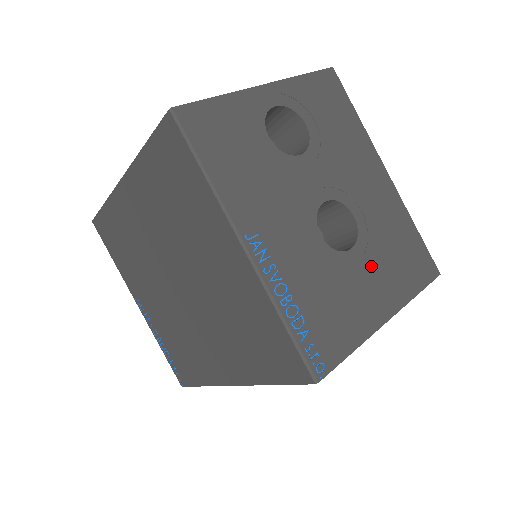
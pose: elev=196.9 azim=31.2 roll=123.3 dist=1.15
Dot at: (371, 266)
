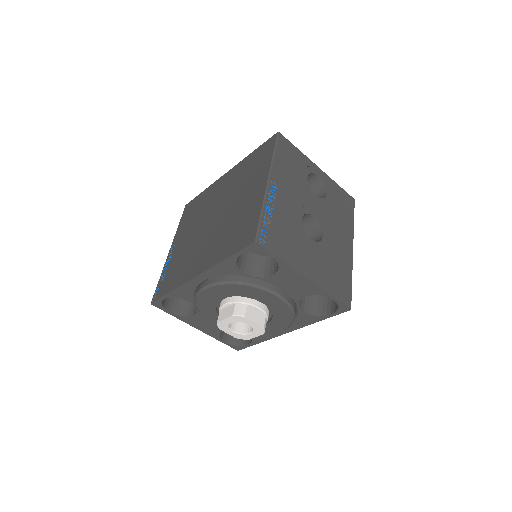
Dot at: (316, 256)
